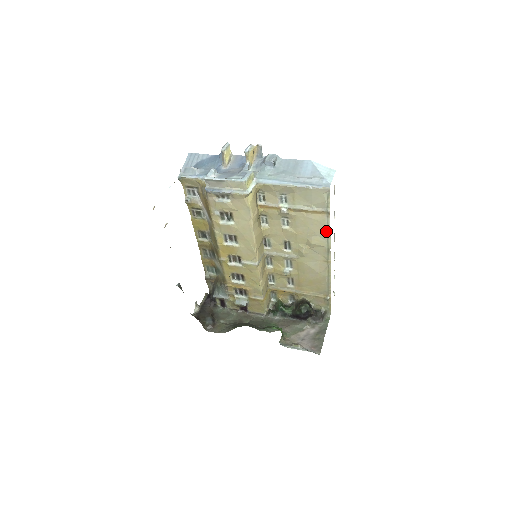
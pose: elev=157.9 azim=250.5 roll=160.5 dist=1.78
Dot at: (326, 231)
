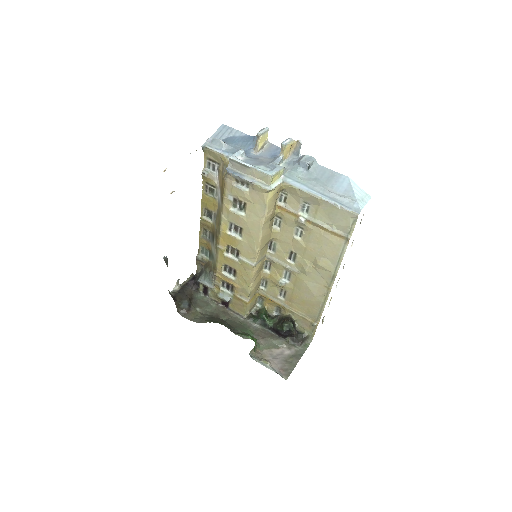
Dot at: (338, 257)
